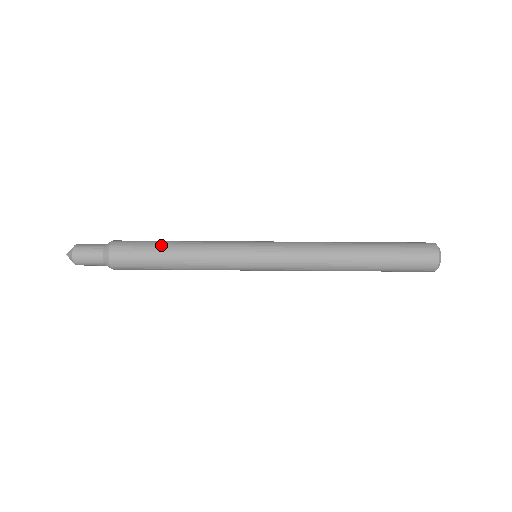
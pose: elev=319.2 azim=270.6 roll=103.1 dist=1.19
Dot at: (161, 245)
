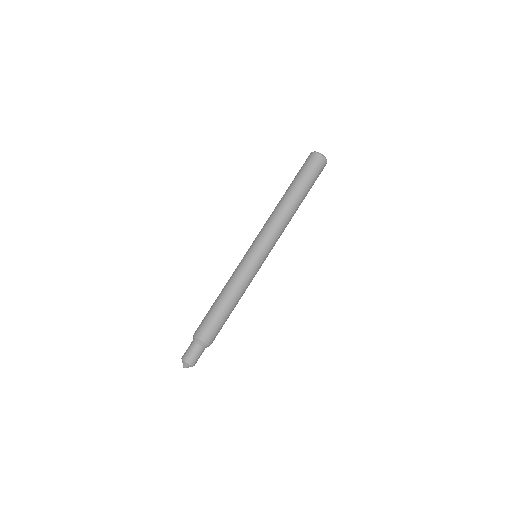
Dot at: (220, 309)
